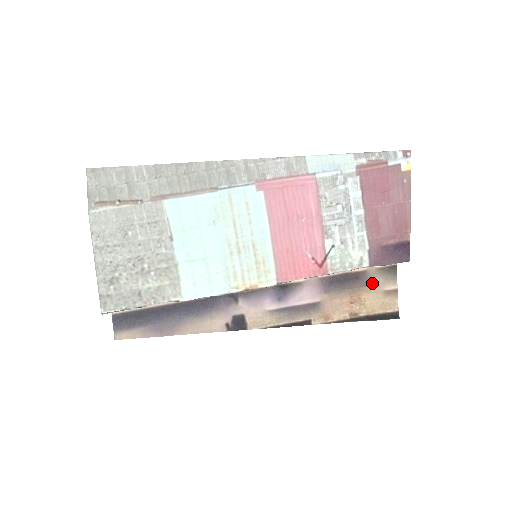
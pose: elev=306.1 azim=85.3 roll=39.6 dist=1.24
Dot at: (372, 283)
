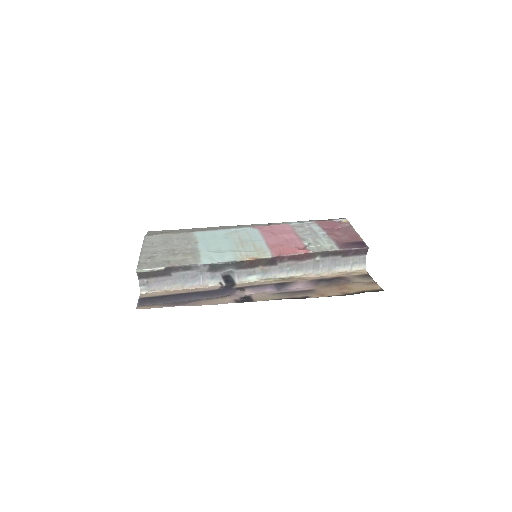
Dot at: (353, 281)
